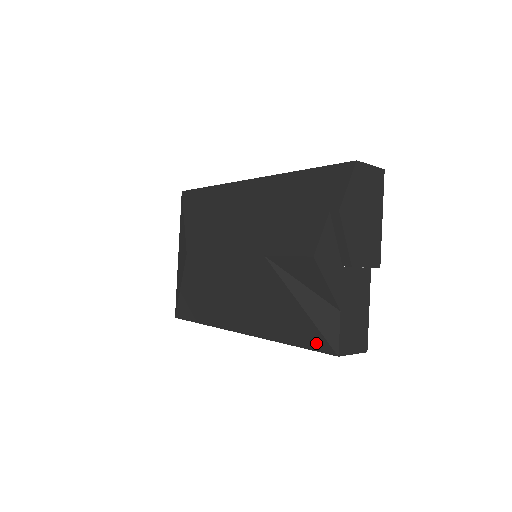
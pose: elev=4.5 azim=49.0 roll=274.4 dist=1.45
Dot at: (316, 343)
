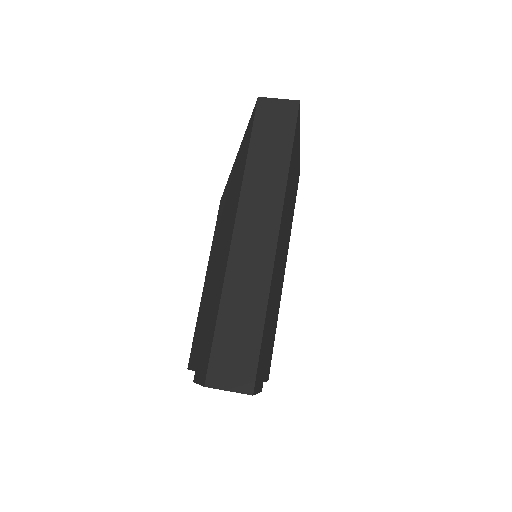
Dot at: occluded
